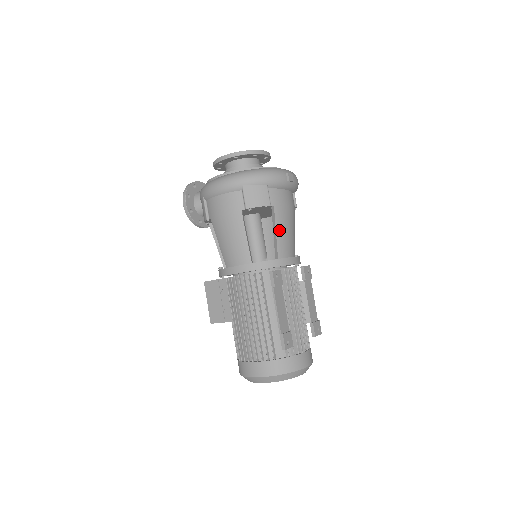
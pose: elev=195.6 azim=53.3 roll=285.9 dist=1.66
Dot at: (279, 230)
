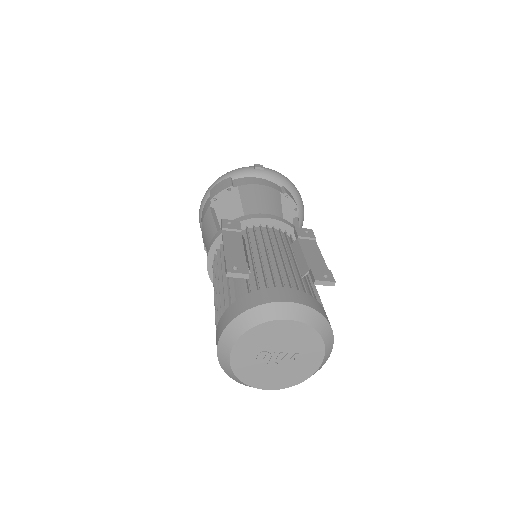
Dot at: (246, 200)
